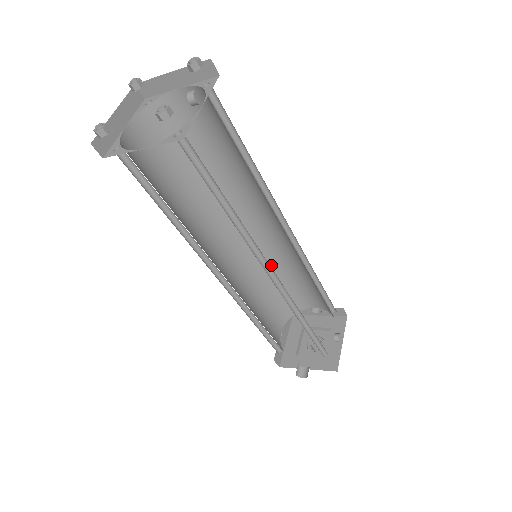
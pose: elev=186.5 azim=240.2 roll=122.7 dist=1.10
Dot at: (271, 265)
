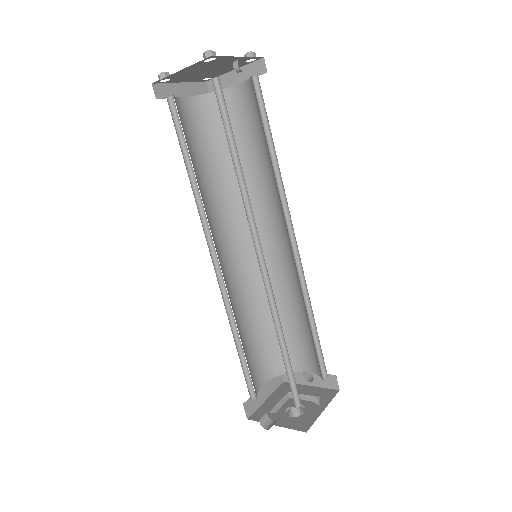
Dot at: occluded
